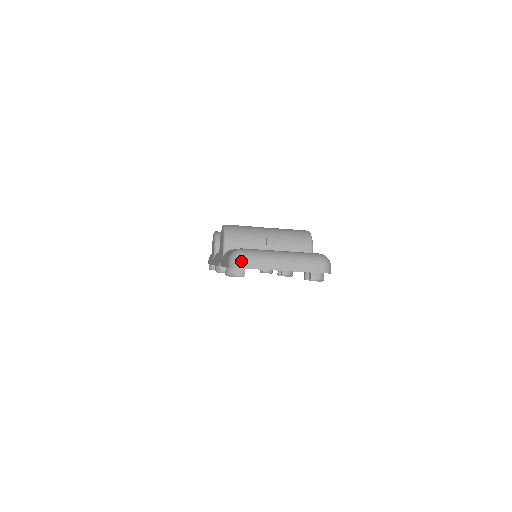
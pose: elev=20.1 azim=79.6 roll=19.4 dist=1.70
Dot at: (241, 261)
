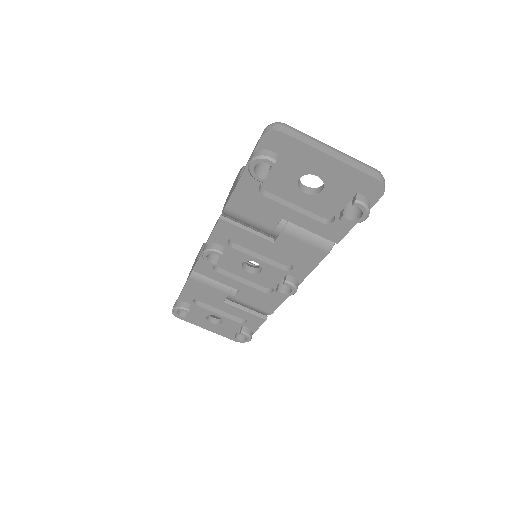
Dot at: (283, 126)
